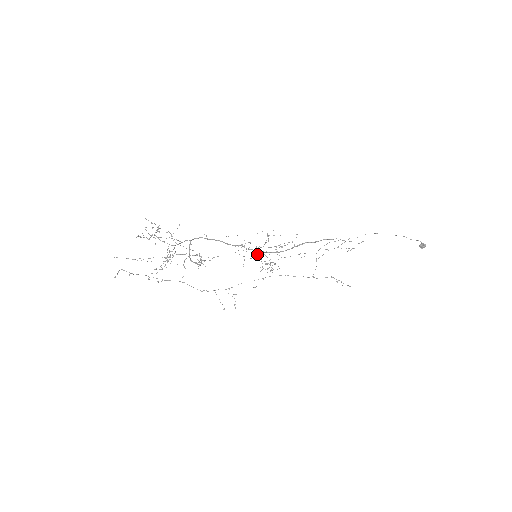
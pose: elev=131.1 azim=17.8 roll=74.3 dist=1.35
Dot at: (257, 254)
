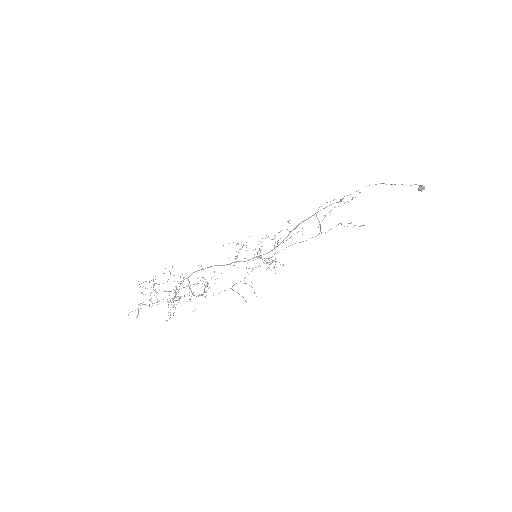
Dot at: occluded
